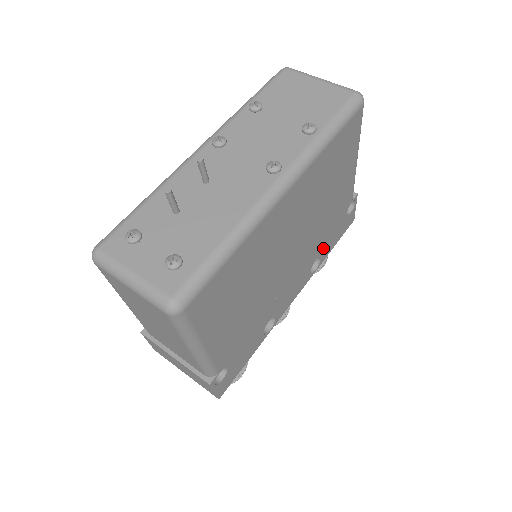
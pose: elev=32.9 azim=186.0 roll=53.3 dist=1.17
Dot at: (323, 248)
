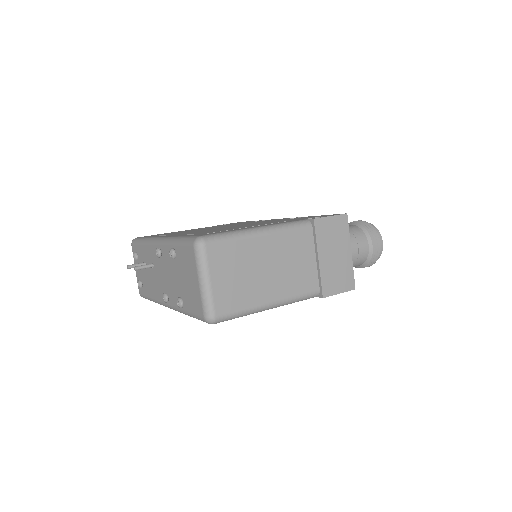
Dot at: occluded
